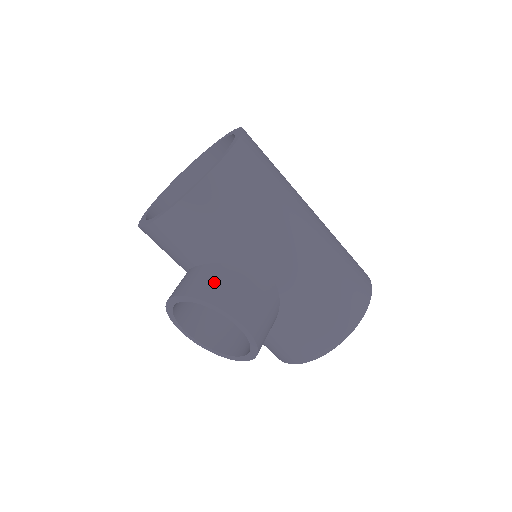
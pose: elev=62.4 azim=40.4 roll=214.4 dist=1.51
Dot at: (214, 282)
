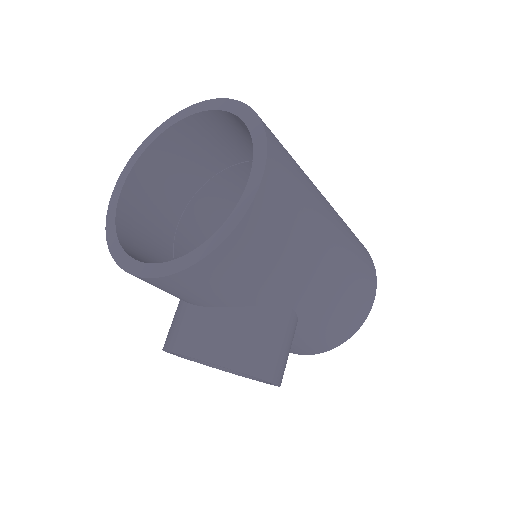
Dot at: (235, 339)
